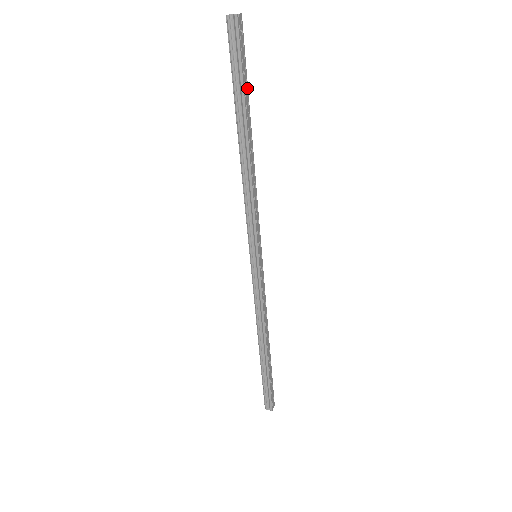
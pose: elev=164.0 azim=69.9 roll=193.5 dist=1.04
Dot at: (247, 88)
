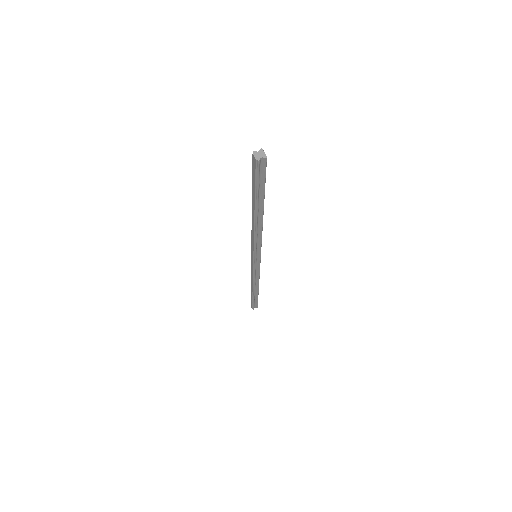
Dot at: occluded
